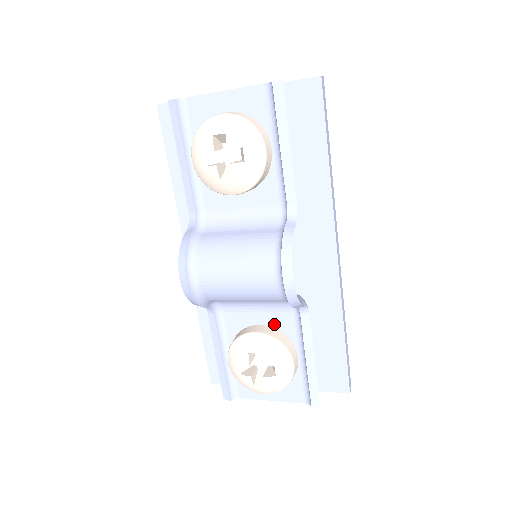
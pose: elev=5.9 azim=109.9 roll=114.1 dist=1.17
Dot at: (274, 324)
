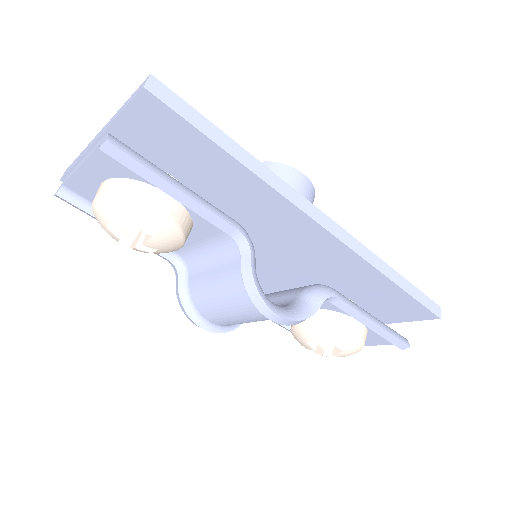
Dot at: occluded
